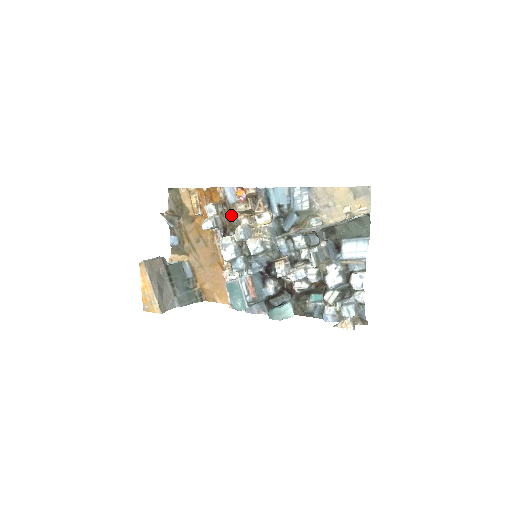
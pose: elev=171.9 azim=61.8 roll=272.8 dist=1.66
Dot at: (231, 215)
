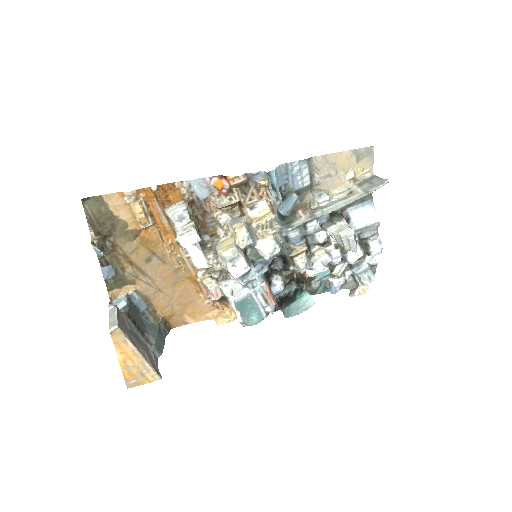
Dot at: (202, 214)
